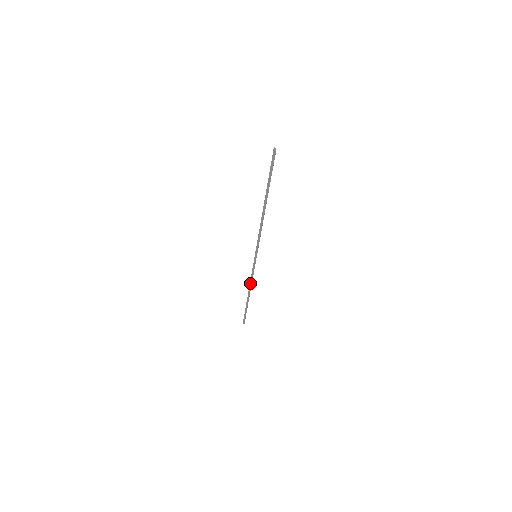
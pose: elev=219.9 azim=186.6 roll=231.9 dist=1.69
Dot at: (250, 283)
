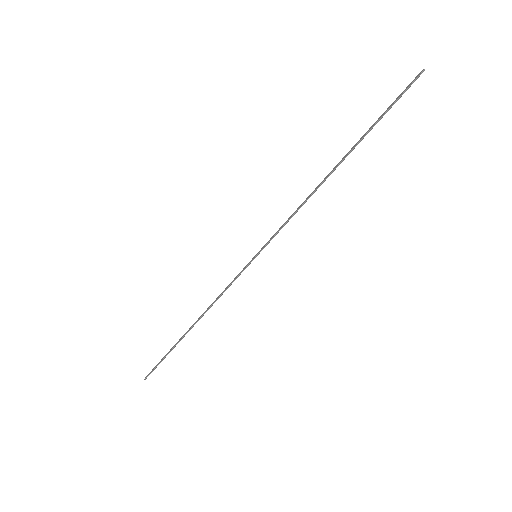
Dot at: (211, 304)
